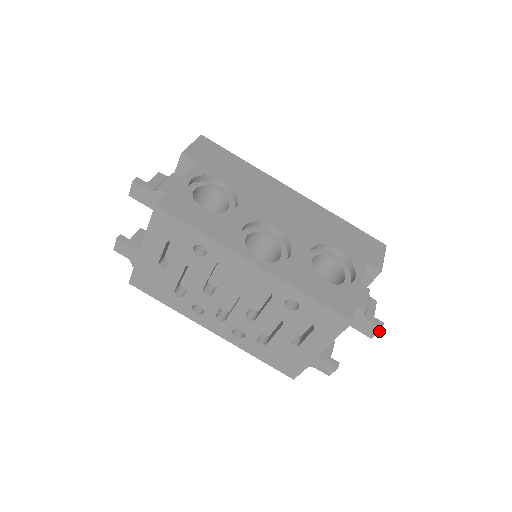
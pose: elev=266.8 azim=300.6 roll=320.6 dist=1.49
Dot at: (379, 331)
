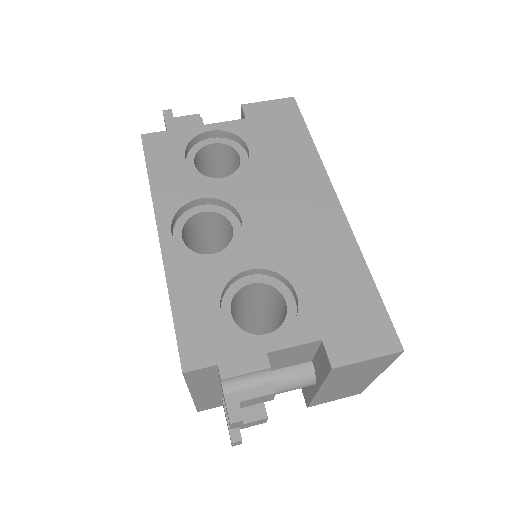
Dot at: (230, 424)
